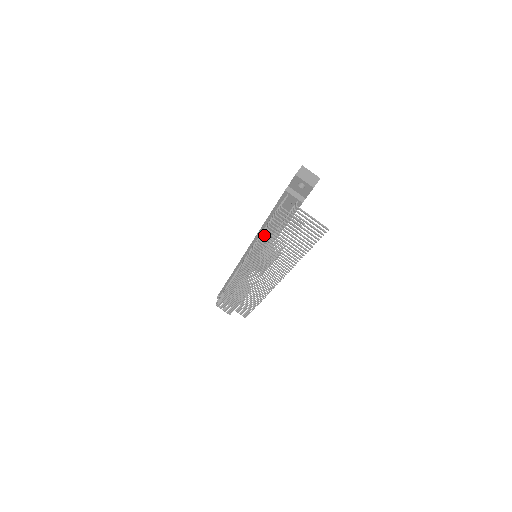
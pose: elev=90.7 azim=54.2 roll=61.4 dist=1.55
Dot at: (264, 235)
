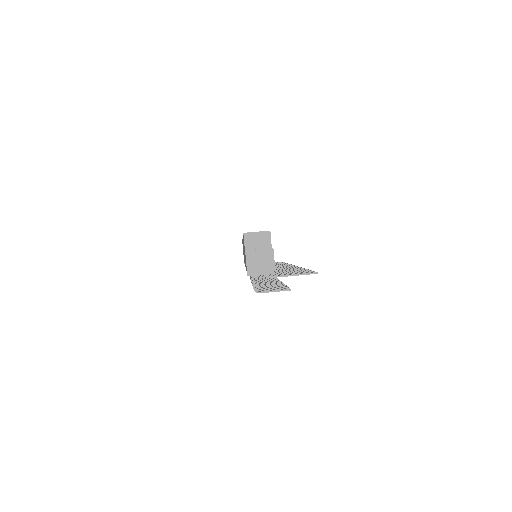
Dot at: occluded
